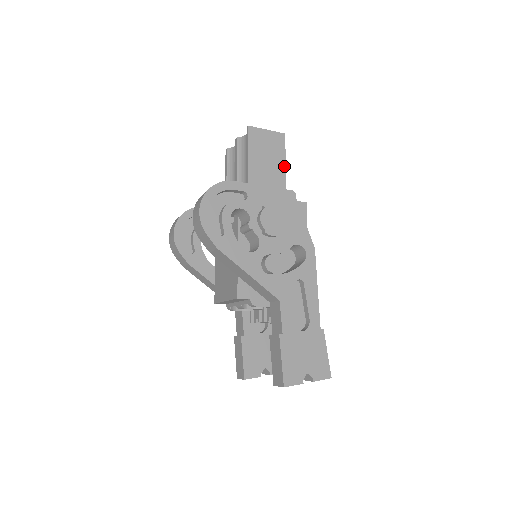
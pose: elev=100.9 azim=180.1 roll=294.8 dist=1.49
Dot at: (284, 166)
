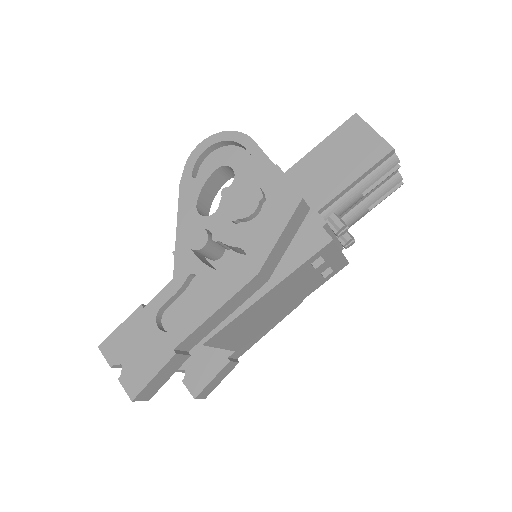
Dot at: (351, 181)
